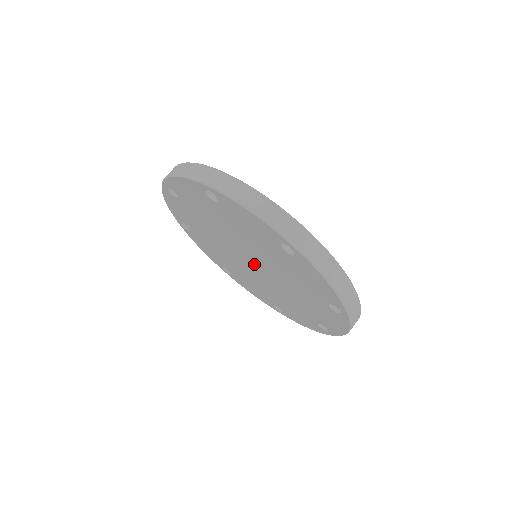
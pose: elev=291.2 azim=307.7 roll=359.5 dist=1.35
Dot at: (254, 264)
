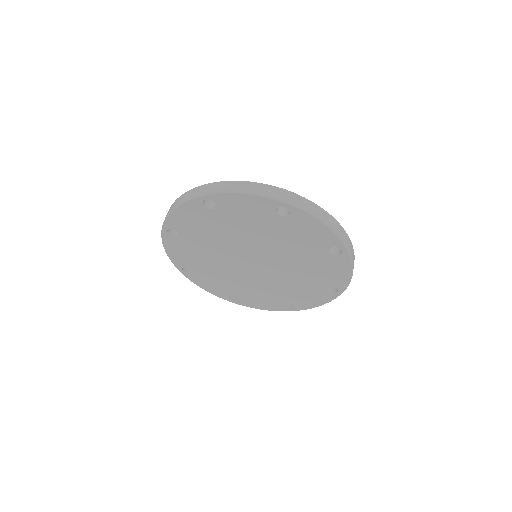
Dot at: (258, 261)
